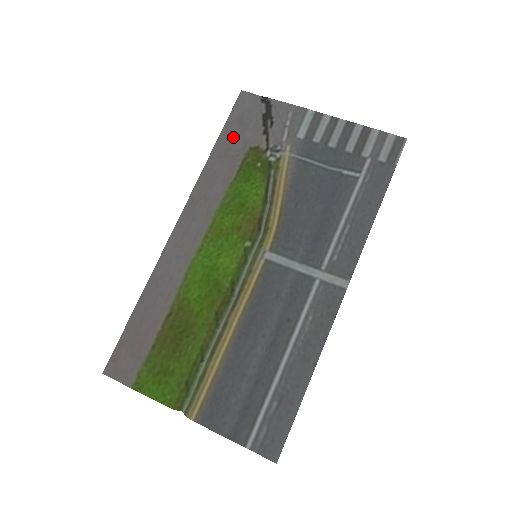
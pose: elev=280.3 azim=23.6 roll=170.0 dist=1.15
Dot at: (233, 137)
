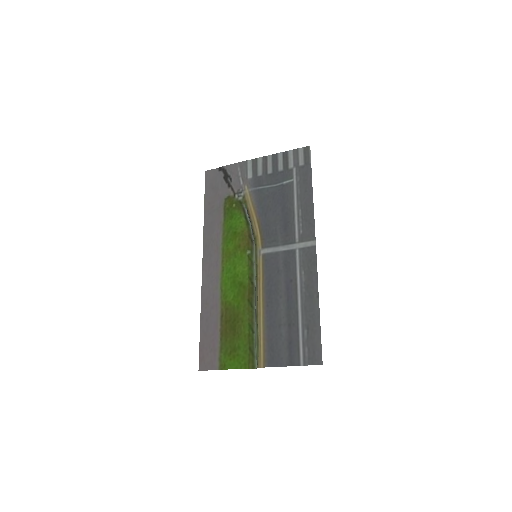
Dot at: (212, 199)
